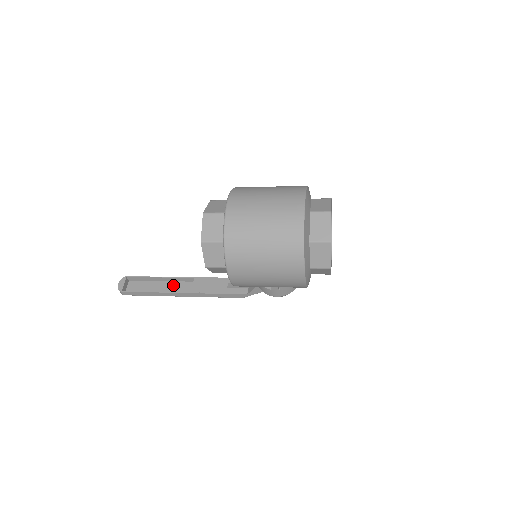
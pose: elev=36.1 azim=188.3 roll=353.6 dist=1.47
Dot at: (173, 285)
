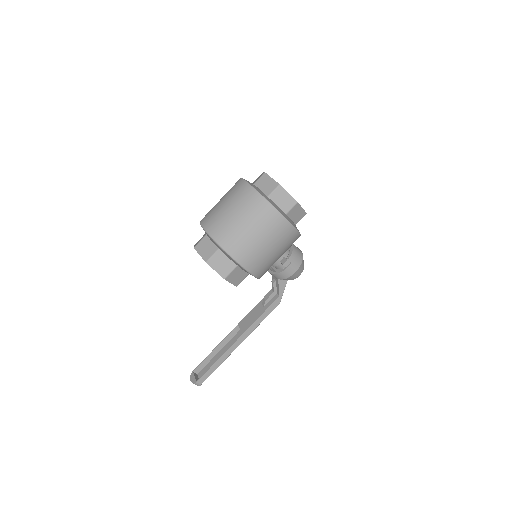
Dot at: (229, 345)
